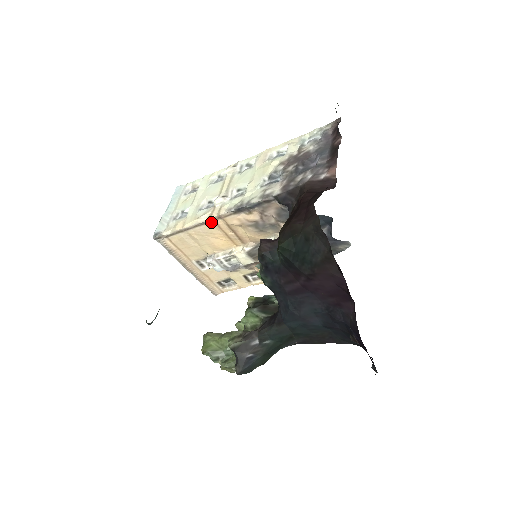
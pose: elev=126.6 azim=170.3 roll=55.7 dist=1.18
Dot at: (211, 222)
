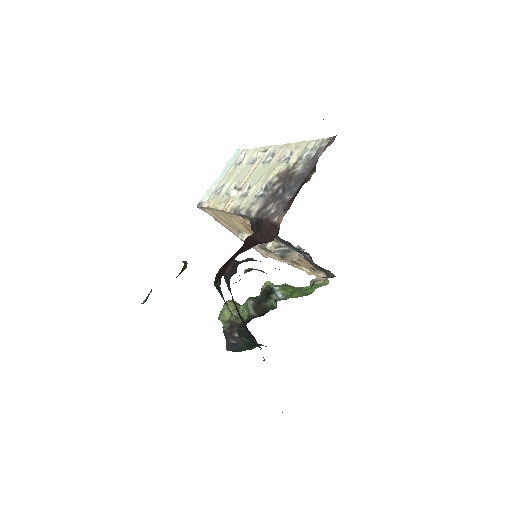
Dot at: (226, 212)
